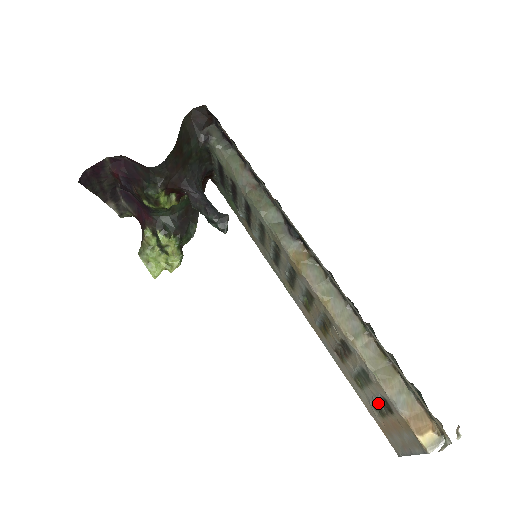
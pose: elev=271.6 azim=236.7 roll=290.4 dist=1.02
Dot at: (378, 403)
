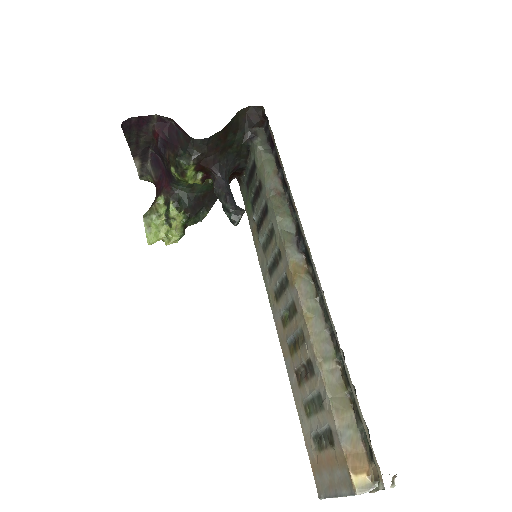
Dot at: (321, 434)
